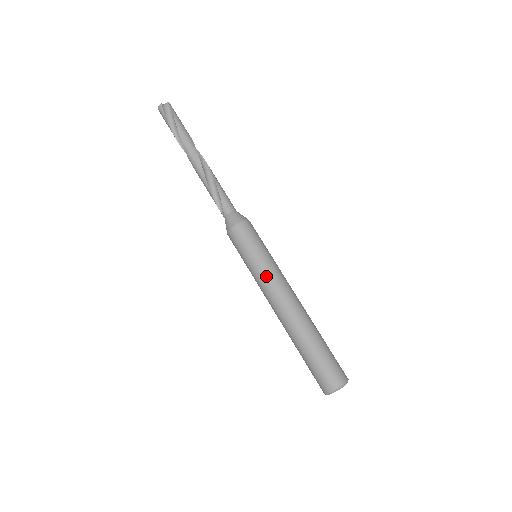
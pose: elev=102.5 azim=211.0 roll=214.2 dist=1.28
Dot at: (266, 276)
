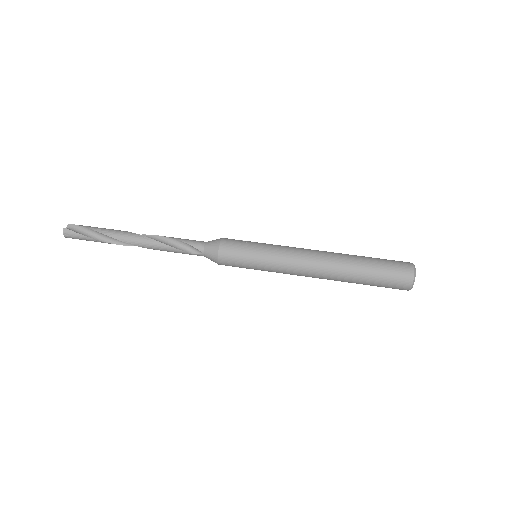
Dot at: (281, 255)
